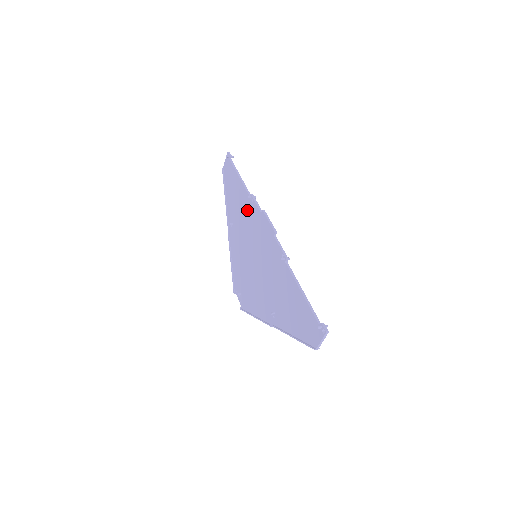
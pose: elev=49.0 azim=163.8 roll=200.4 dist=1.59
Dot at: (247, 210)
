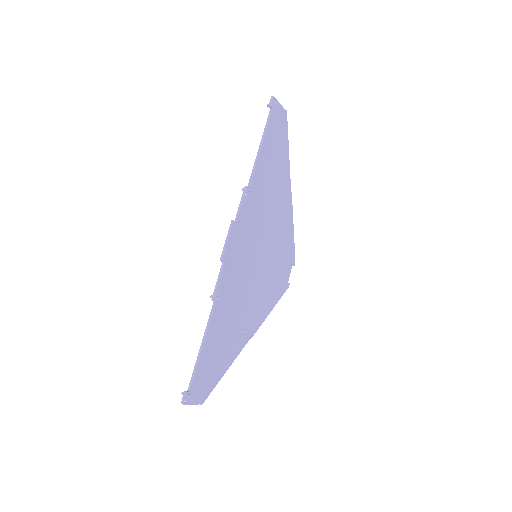
Dot at: (254, 198)
